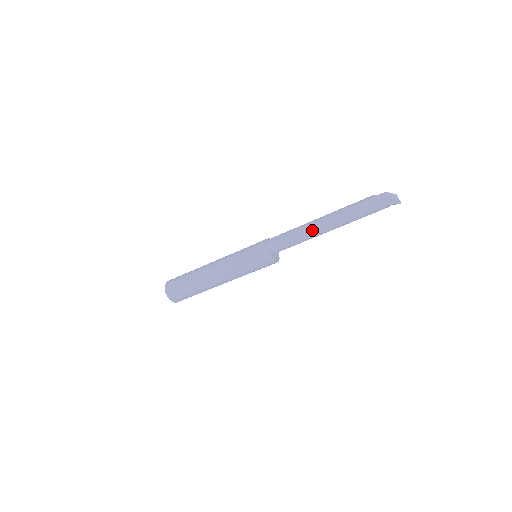
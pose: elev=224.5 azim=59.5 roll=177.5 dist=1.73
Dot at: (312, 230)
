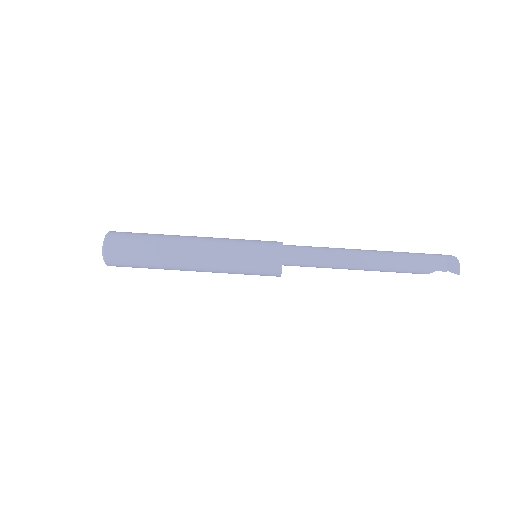
Dot at: occluded
